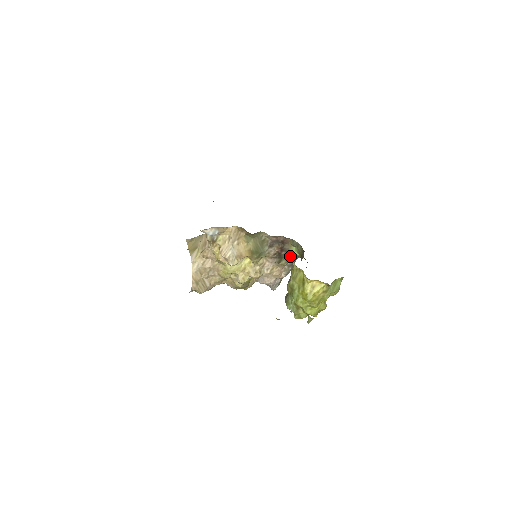
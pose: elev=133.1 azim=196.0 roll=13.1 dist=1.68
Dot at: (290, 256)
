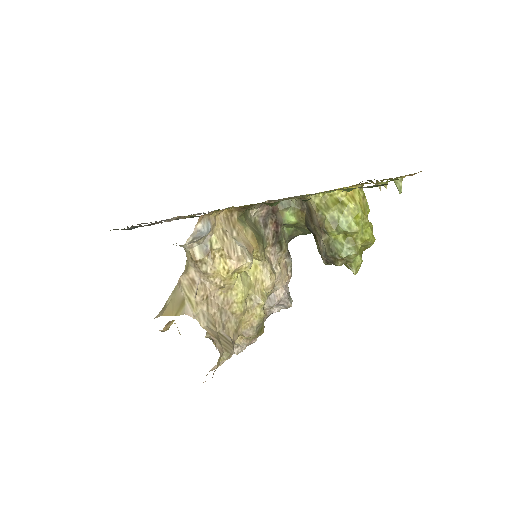
Dot at: (284, 238)
